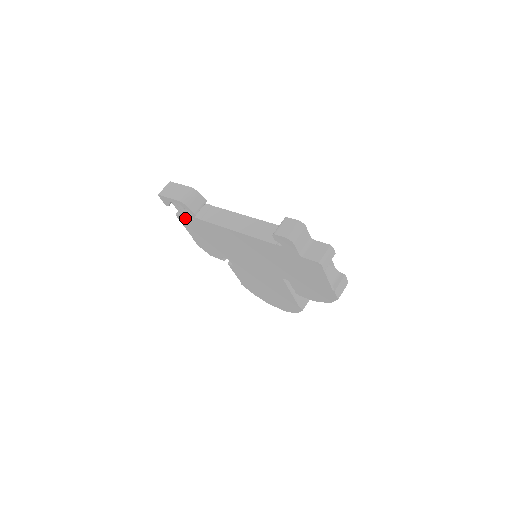
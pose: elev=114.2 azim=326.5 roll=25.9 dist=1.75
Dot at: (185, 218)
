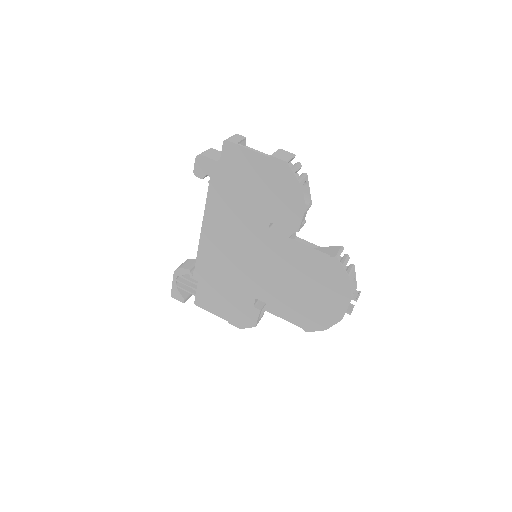
Dot at: (197, 294)
